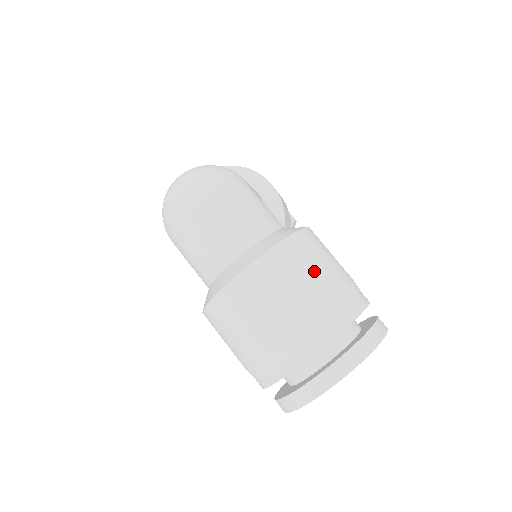
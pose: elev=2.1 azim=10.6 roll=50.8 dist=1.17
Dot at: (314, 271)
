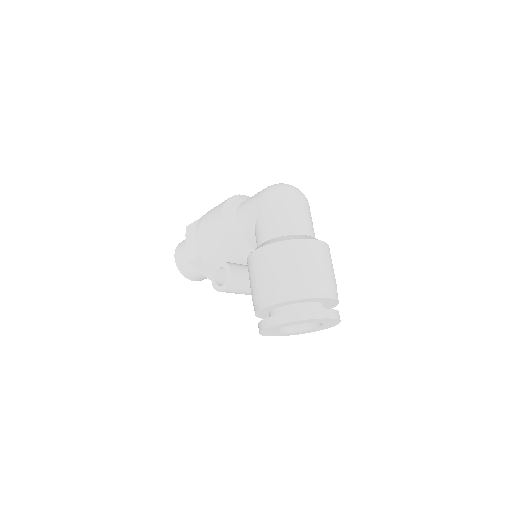
Dot at: occluded
